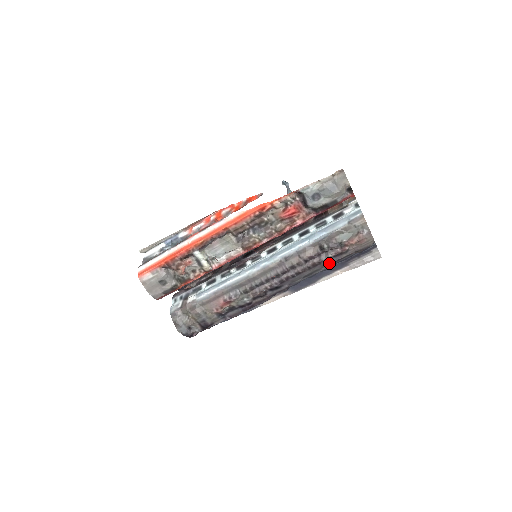
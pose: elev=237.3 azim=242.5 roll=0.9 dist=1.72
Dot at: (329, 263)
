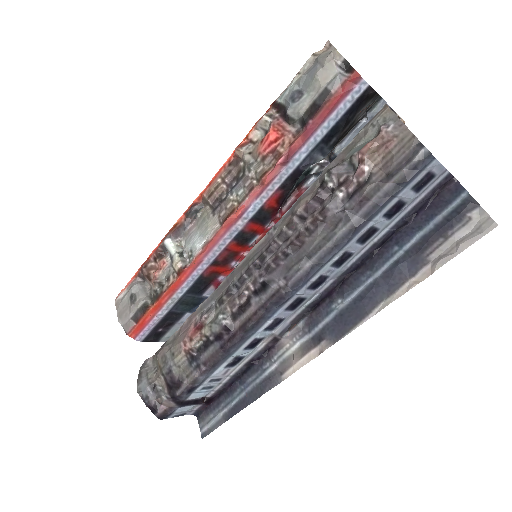
Dot at: (342, 213)
